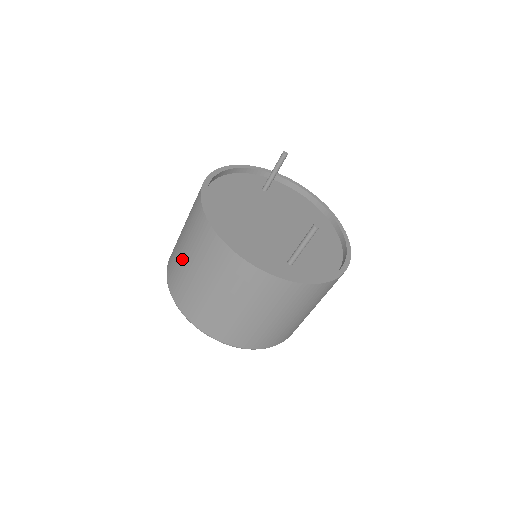
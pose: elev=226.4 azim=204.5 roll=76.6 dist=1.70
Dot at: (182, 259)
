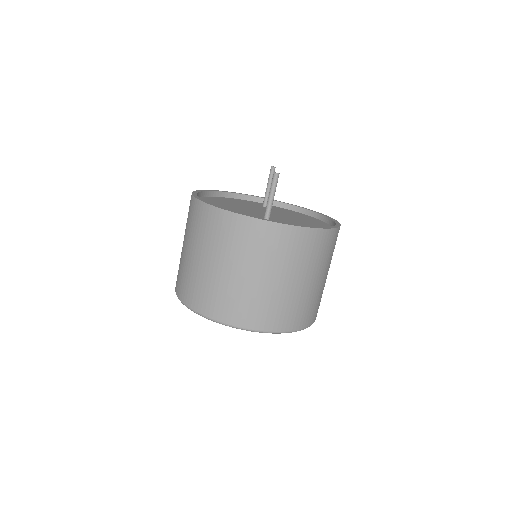
Dot at: occluded
